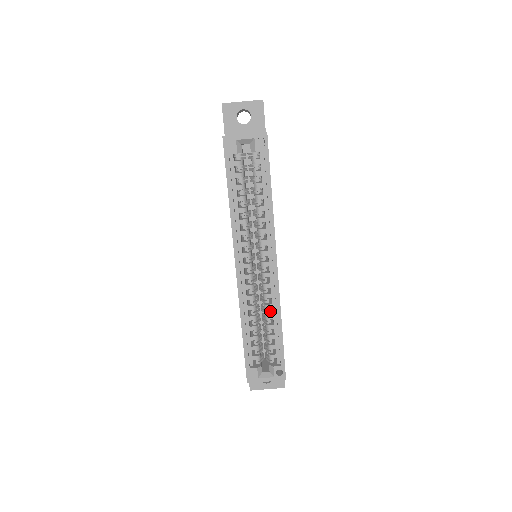
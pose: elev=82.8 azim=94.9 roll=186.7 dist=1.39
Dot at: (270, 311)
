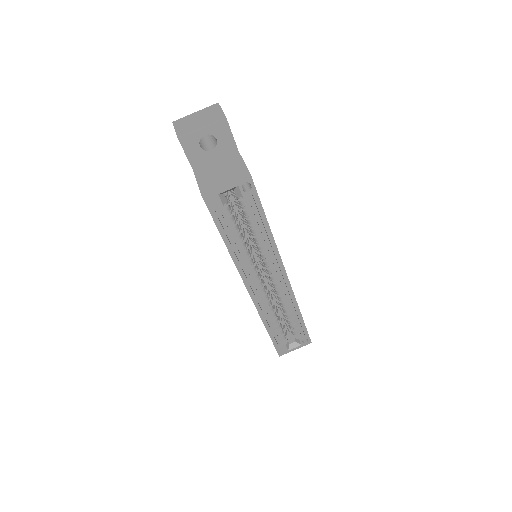
Dot at: occluded
